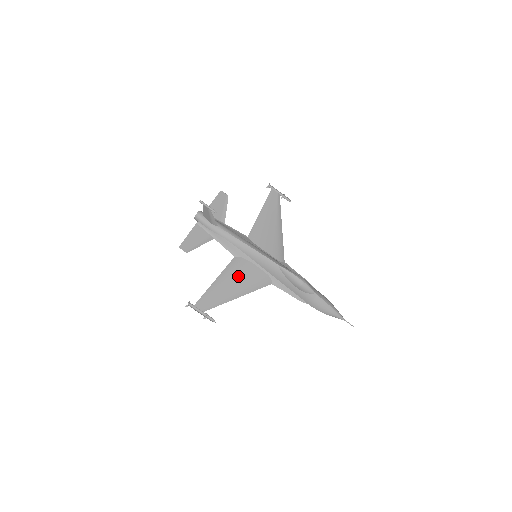
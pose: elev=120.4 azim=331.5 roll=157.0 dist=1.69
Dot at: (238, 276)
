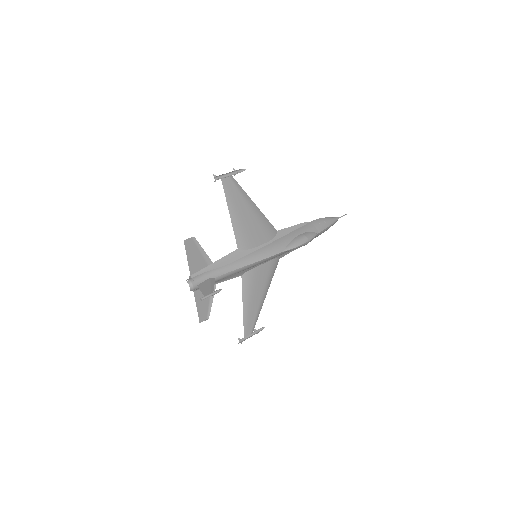
Dot at: (256, 287)
